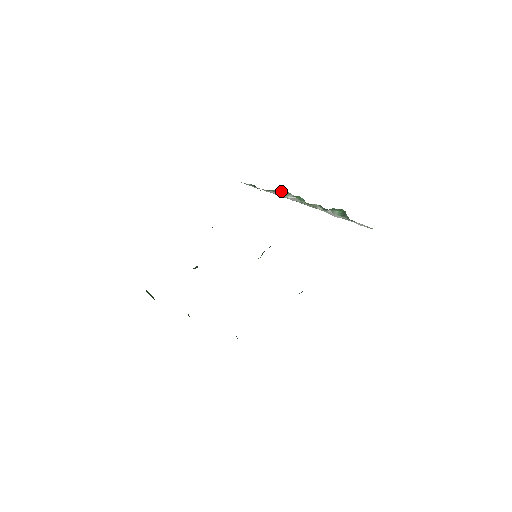
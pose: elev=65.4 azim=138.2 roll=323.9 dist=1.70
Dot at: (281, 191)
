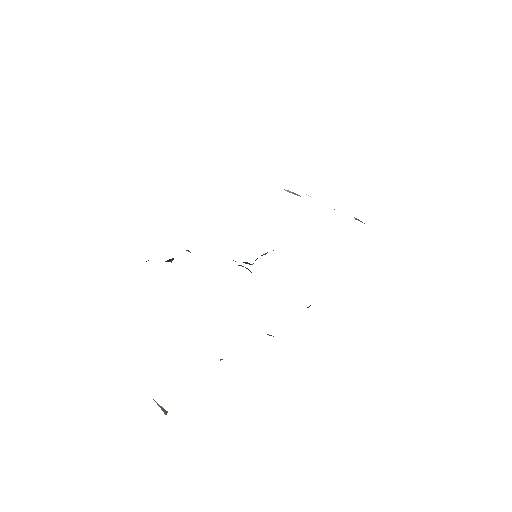
Dot at: occluded
